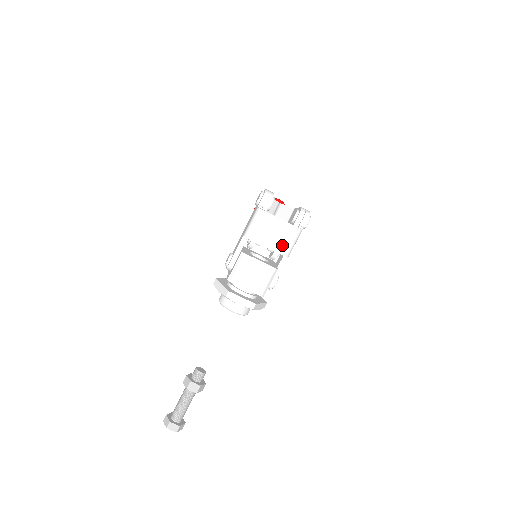
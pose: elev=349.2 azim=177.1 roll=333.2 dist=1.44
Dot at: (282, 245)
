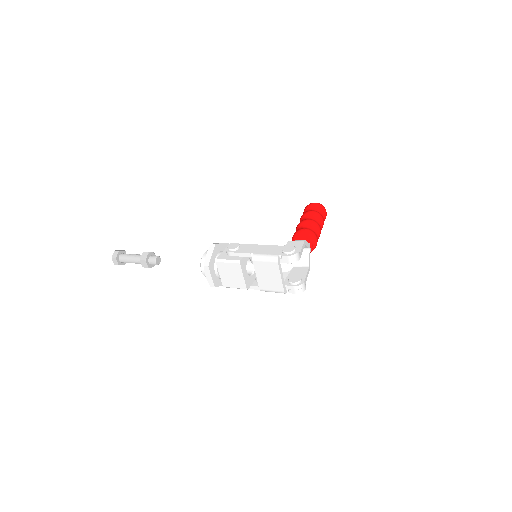
Dot at: (265, 285)
